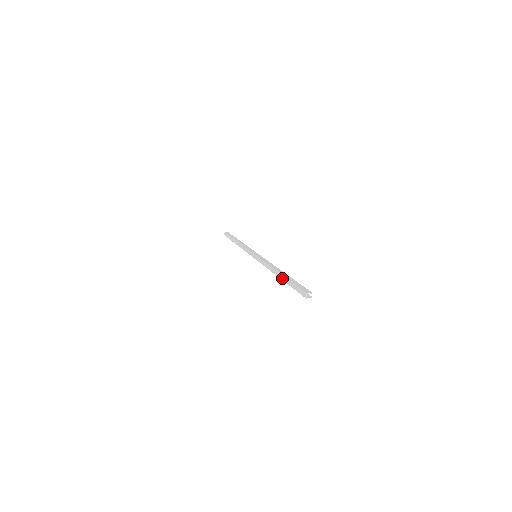
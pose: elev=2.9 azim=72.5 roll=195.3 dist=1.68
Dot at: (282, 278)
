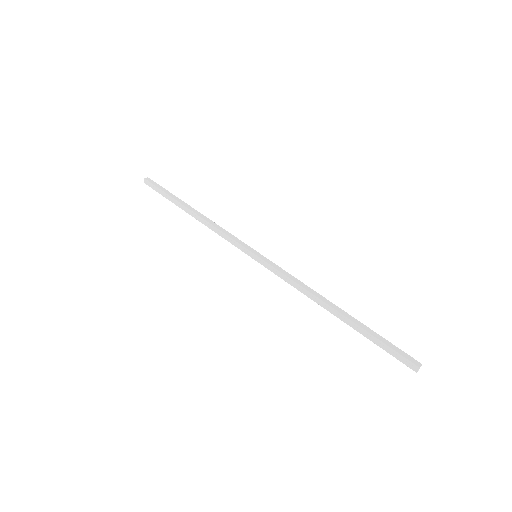
Dot at: (347, 322)
